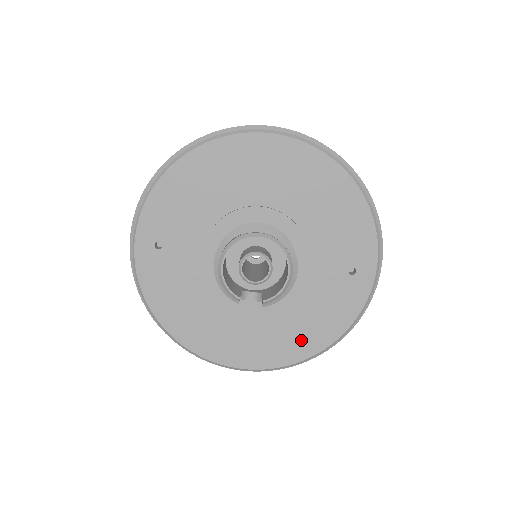
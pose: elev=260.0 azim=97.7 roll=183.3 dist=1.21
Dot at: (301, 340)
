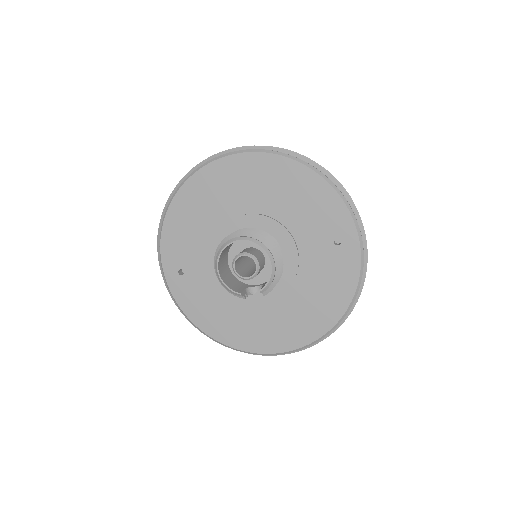
Dot at: (318, 315)
